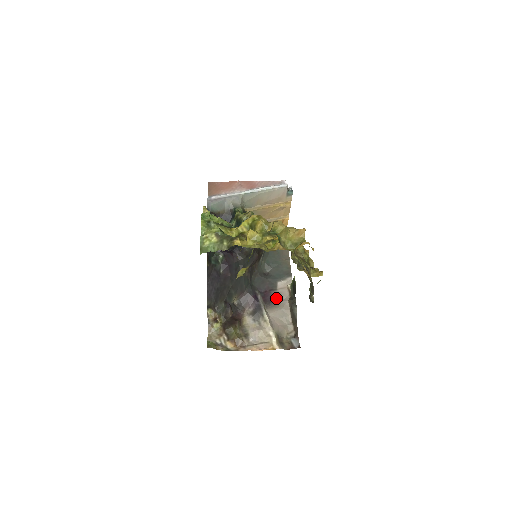
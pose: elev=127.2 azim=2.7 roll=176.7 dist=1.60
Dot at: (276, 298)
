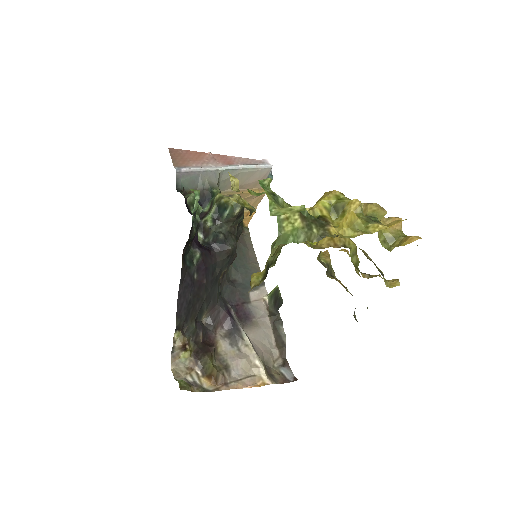
Dot at: (252, 314)
